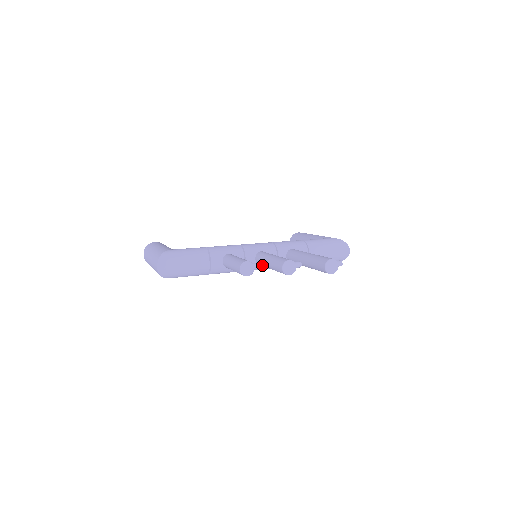
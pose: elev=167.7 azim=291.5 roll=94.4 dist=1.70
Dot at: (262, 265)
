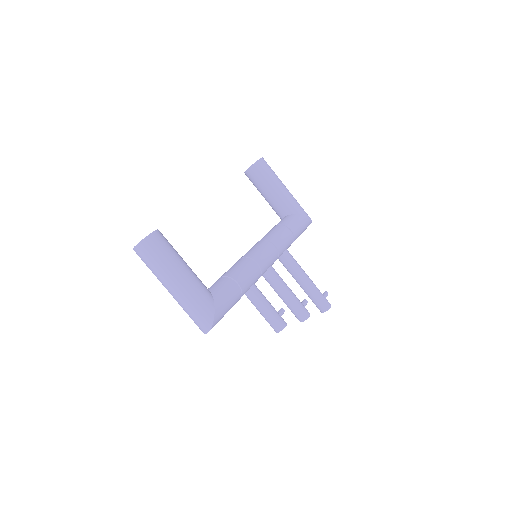
Dot at: occluded
